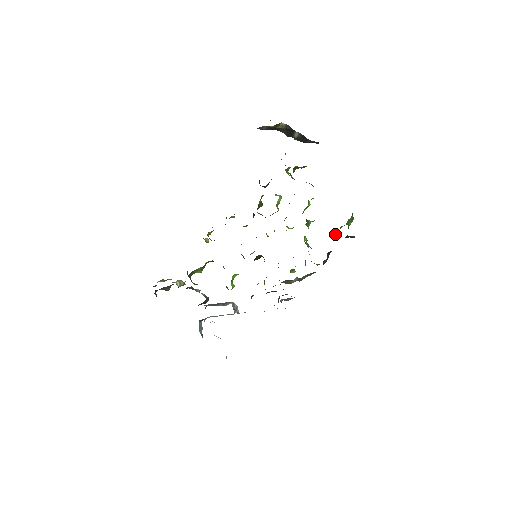
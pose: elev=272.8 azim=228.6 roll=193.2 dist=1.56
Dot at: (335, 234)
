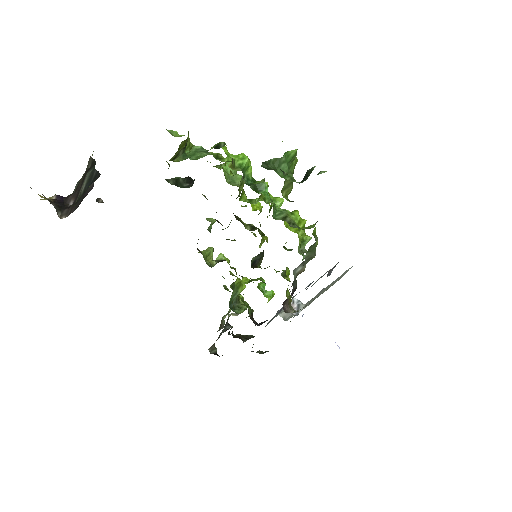
Dot at: (287, 187)
